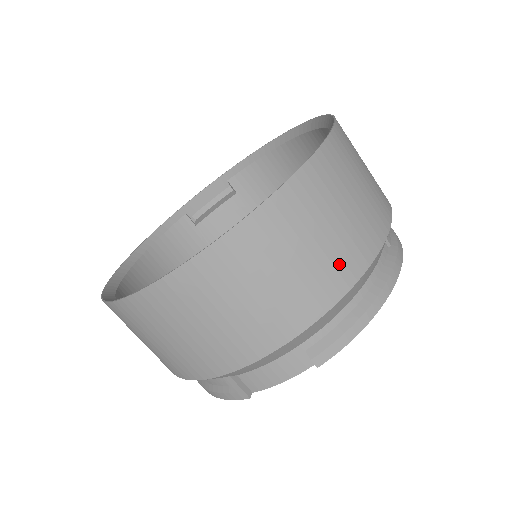
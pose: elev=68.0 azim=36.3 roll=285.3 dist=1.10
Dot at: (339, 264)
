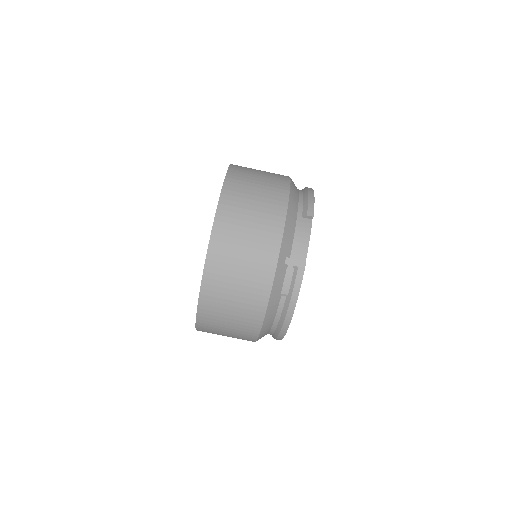
Dot at: (276, 179)
